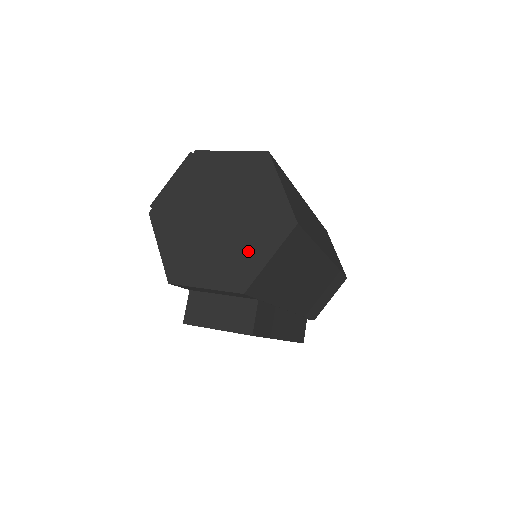
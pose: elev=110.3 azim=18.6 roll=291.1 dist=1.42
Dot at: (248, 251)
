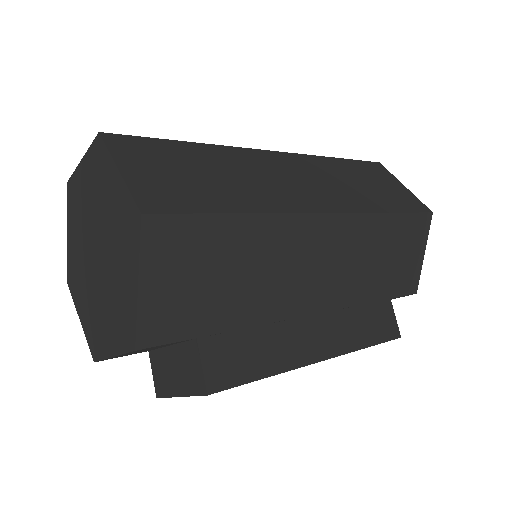
Dot at: (122, 285)
